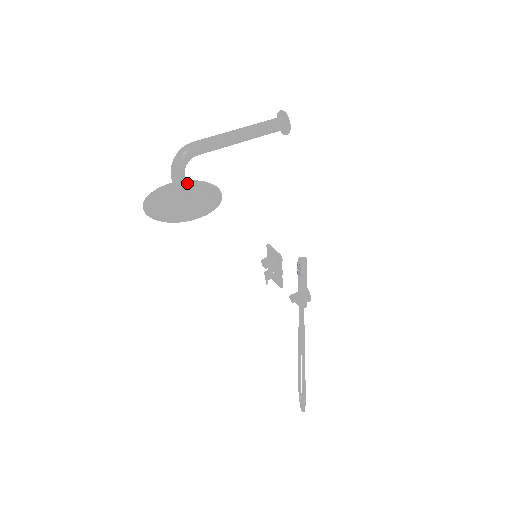
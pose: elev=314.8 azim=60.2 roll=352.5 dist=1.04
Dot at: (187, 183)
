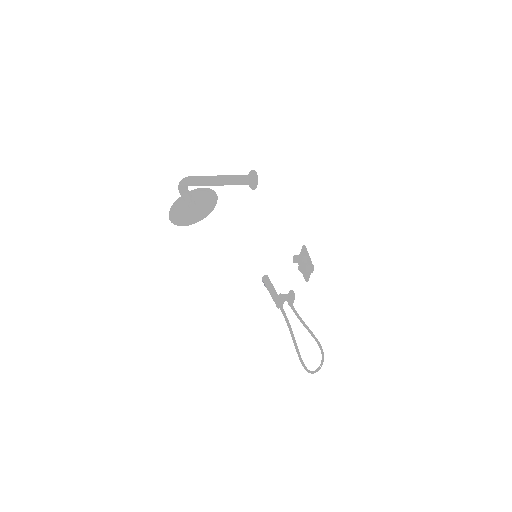
Dot at: (209, 193)
